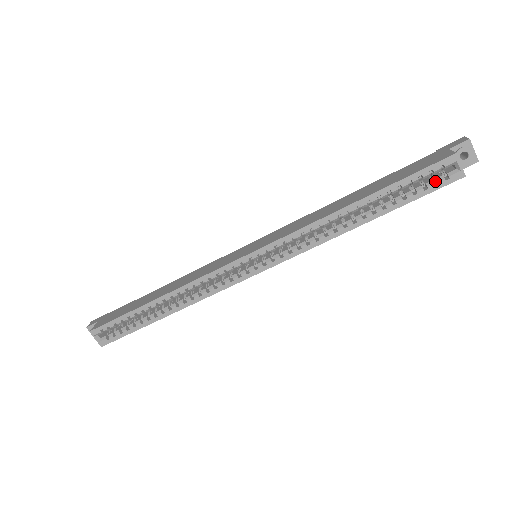
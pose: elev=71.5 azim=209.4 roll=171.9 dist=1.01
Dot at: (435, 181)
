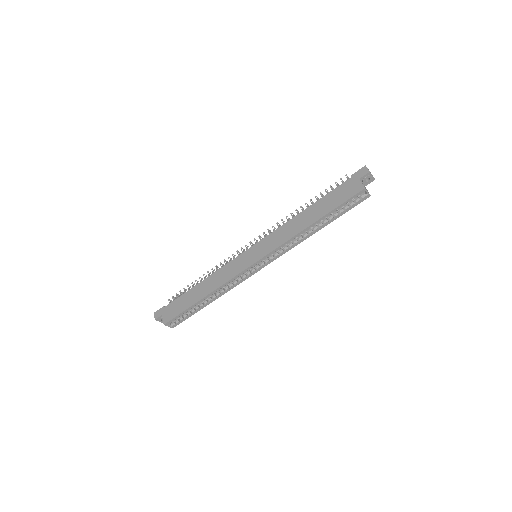
Dot at: (355, 201)
